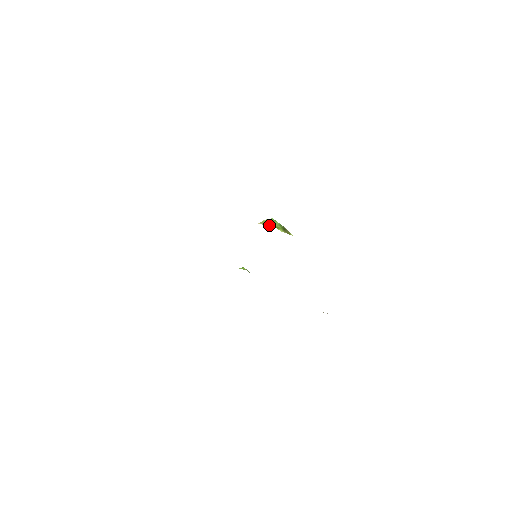
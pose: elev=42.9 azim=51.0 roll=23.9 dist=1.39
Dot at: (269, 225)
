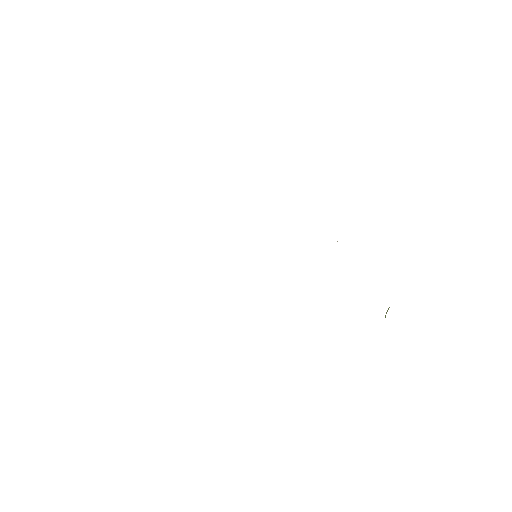
Dot at: occluded
